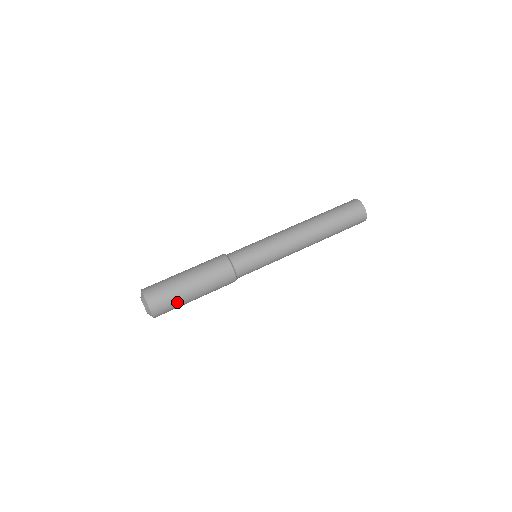
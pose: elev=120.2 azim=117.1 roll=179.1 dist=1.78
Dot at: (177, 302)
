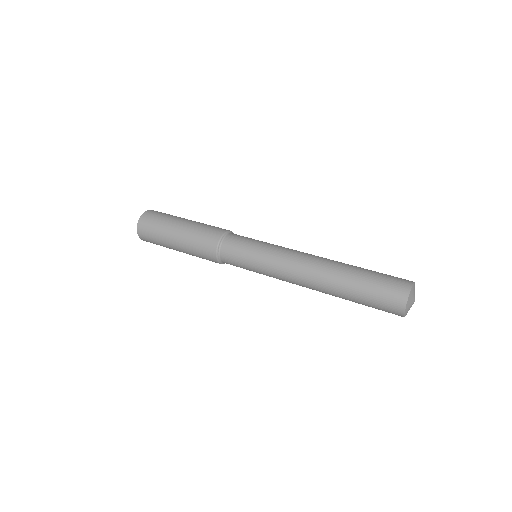
Dot at: (159, 235)
